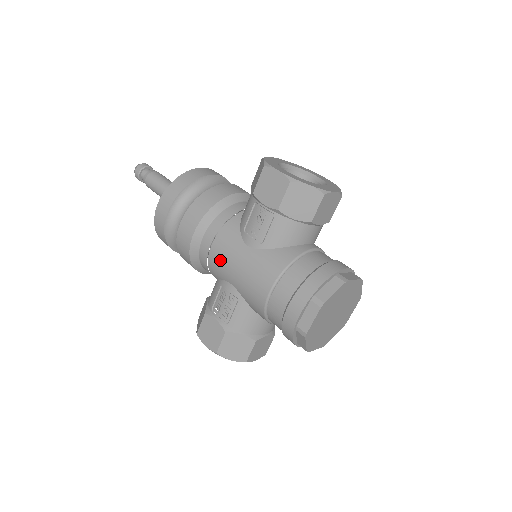
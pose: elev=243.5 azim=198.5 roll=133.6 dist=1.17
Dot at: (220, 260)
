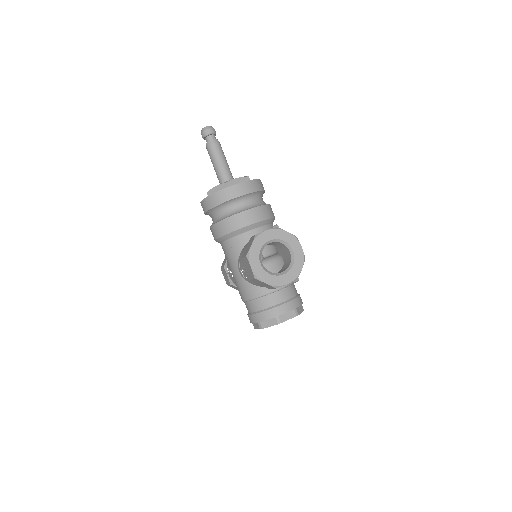
Dot at: (228, 262)
